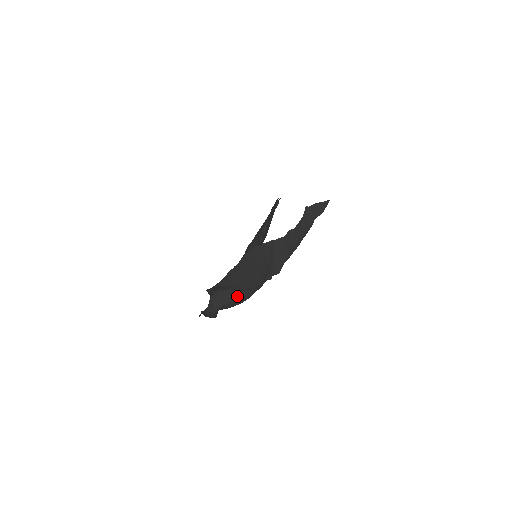
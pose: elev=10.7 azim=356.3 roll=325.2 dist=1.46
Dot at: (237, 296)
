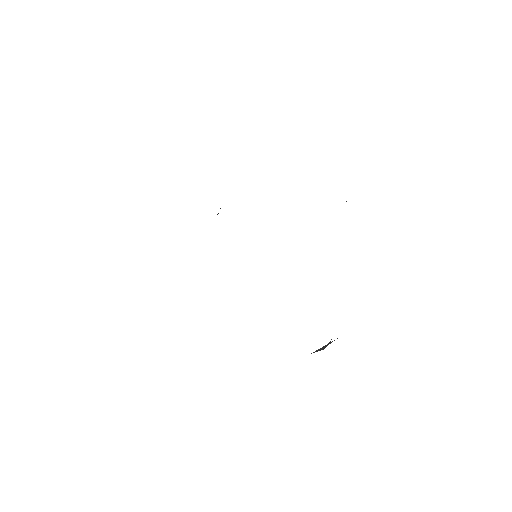
Dot at: occluded
